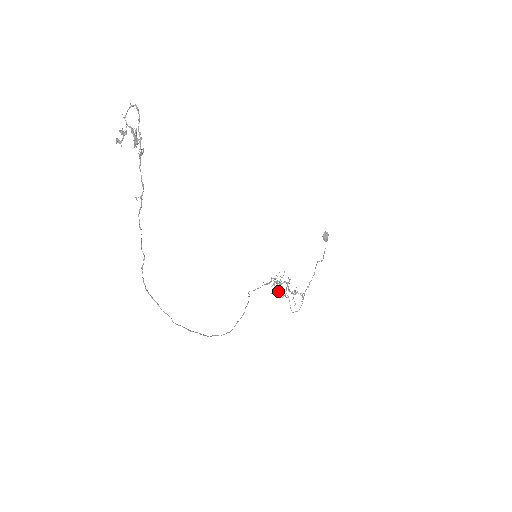
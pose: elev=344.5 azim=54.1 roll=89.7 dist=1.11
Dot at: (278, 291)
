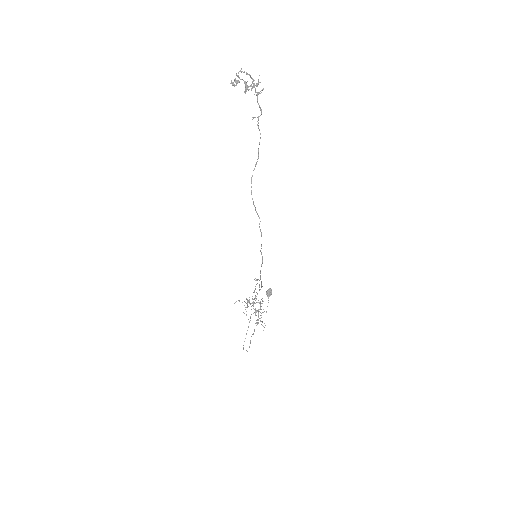
Dot at: (253, 308)
